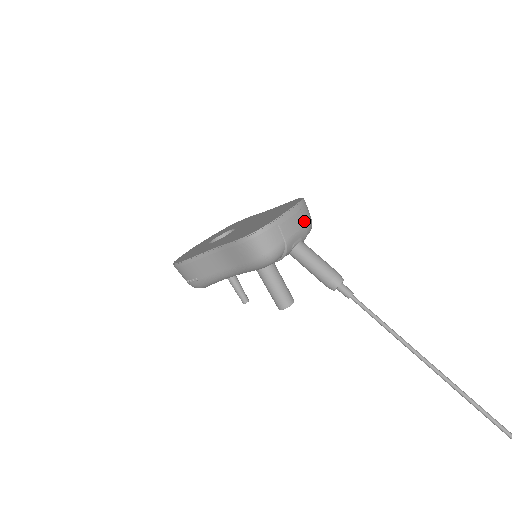
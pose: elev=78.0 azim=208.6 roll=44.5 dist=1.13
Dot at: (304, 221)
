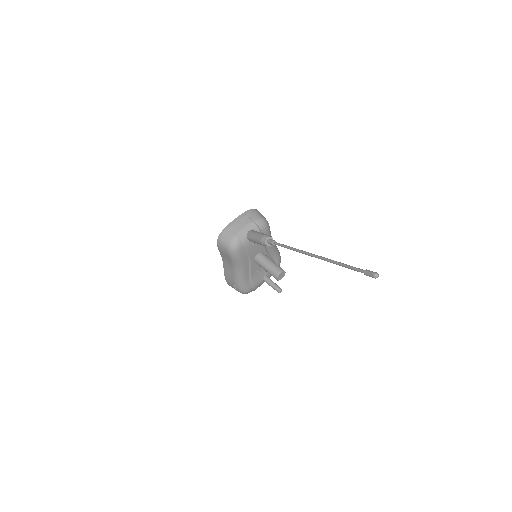
Dot at: (250, 219)
